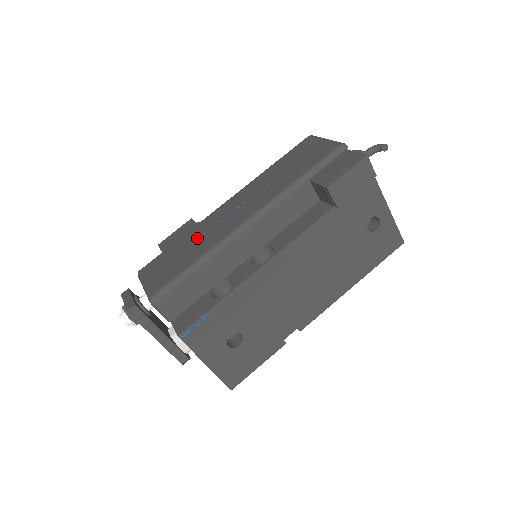
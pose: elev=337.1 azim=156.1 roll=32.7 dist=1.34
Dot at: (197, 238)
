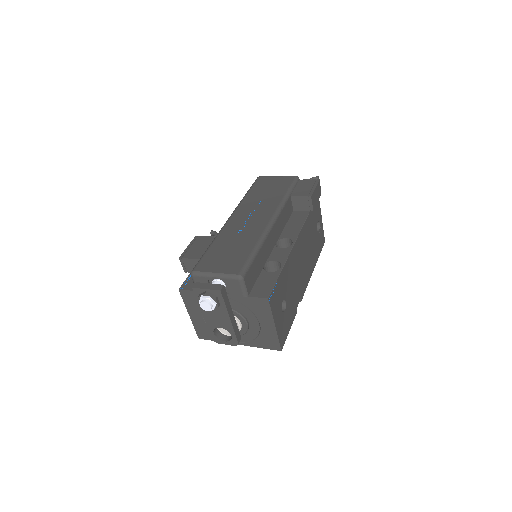
Dot at: (234, 238)
